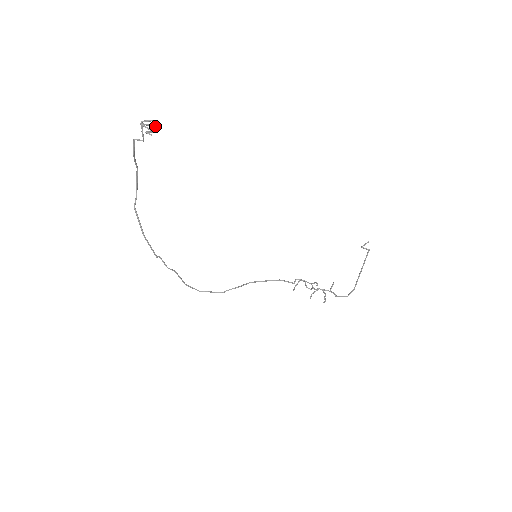
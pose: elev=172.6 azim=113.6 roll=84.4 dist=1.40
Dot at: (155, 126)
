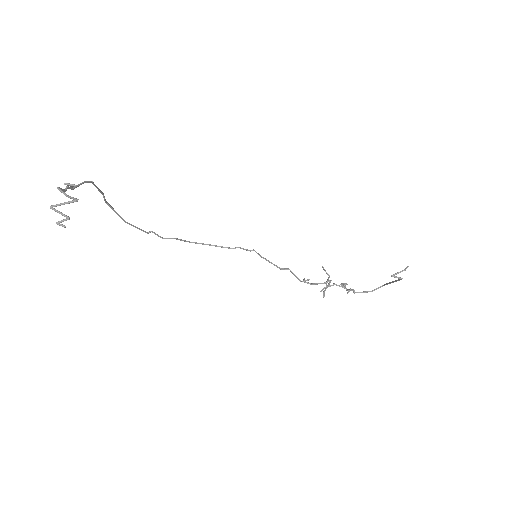
Dot at: (73, 202)
